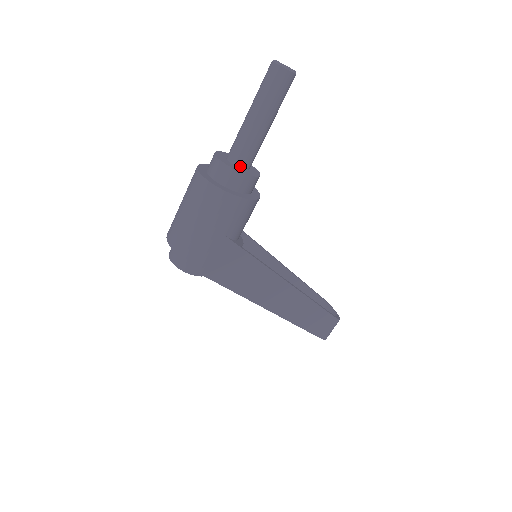
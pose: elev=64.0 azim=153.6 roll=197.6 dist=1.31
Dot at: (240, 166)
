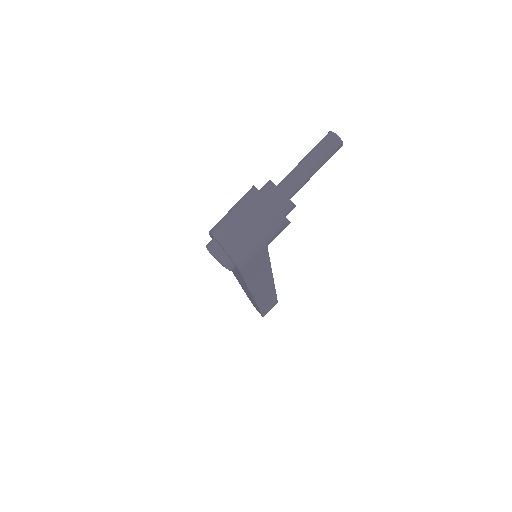
Dot at: (289, 197)
